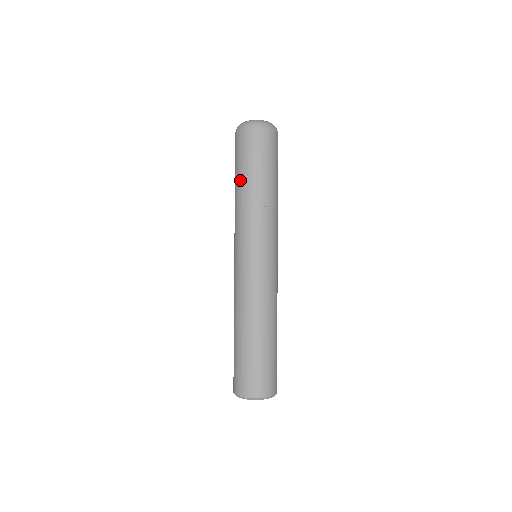
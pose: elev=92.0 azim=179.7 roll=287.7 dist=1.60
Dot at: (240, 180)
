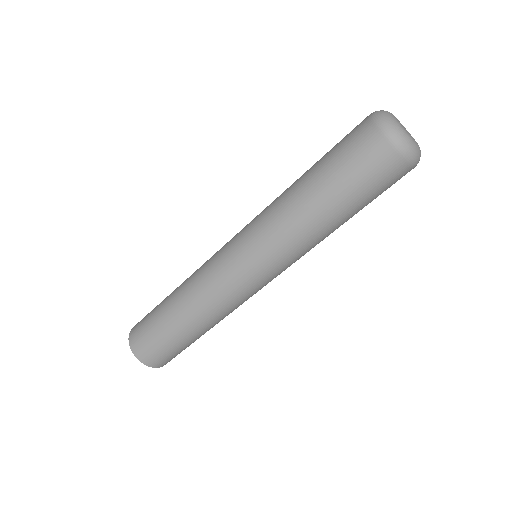
Dot at: (313, 181)
